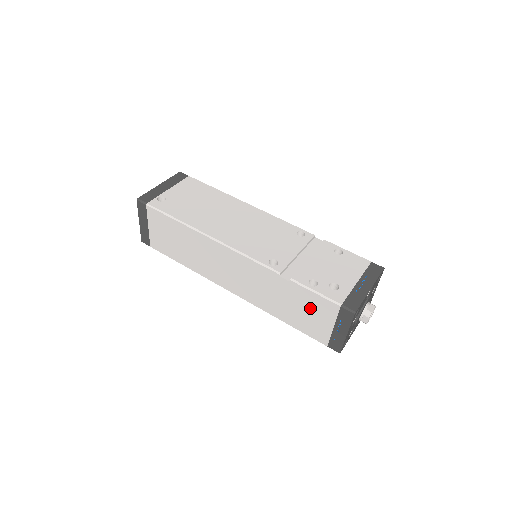
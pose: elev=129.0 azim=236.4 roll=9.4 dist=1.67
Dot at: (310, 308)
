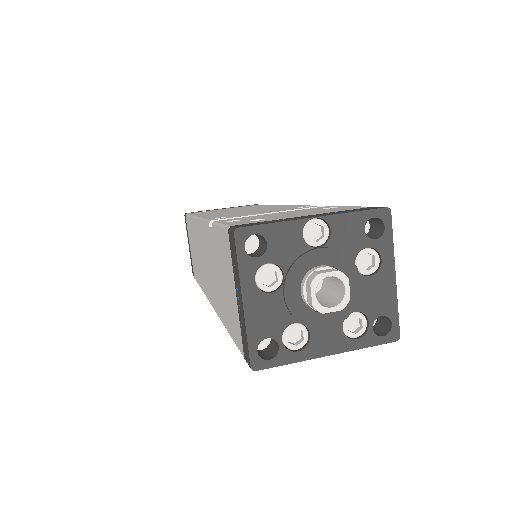
Dot at: (224, 268)
